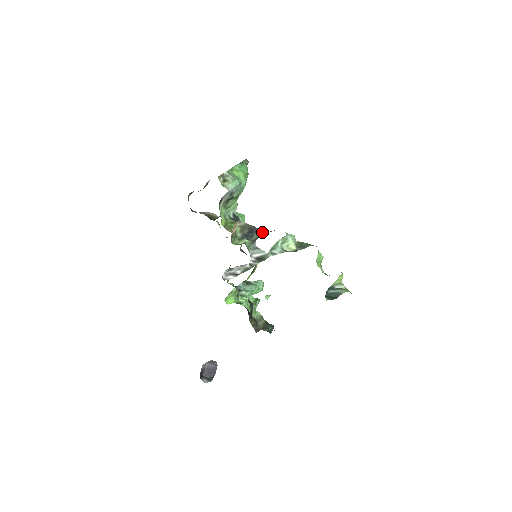
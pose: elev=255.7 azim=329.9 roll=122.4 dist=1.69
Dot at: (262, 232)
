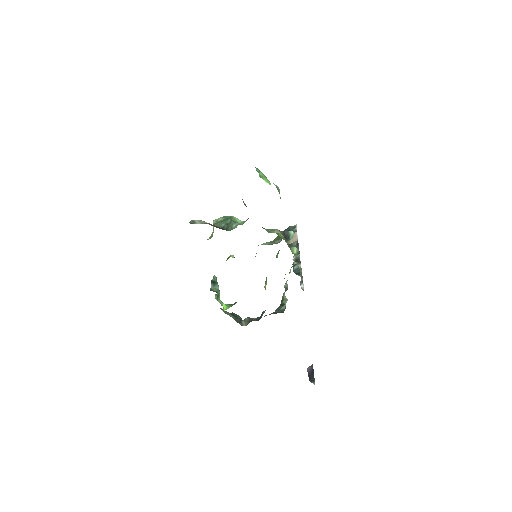
Dot at: occluded
